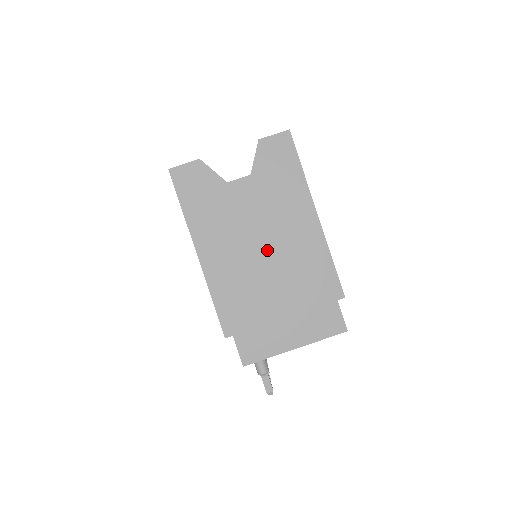
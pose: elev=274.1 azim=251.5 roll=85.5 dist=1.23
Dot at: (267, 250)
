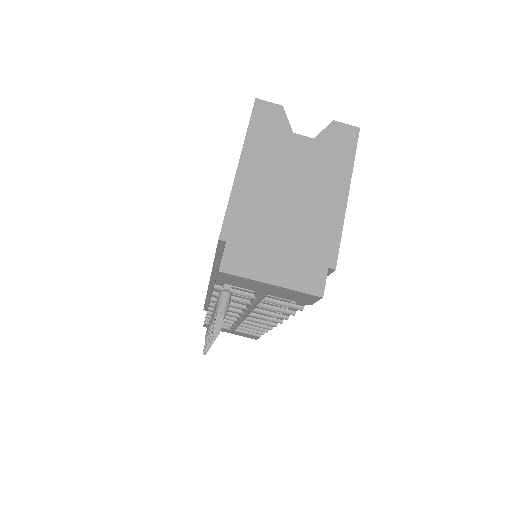
Dot at: (294, 196)
